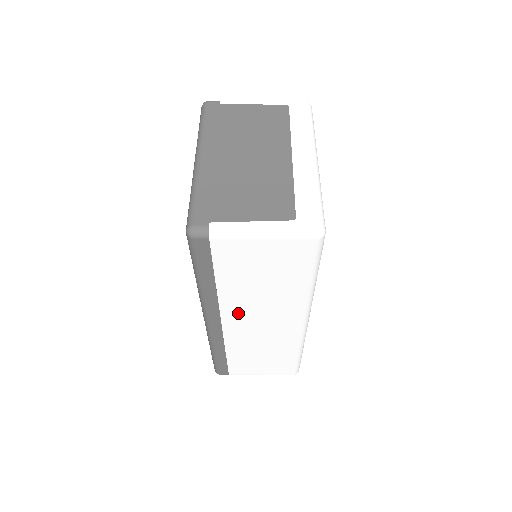
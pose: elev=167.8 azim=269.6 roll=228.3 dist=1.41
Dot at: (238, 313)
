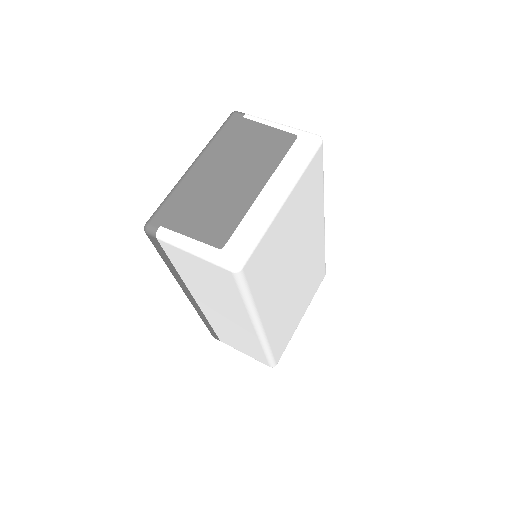
Dot at: (204, 299)
